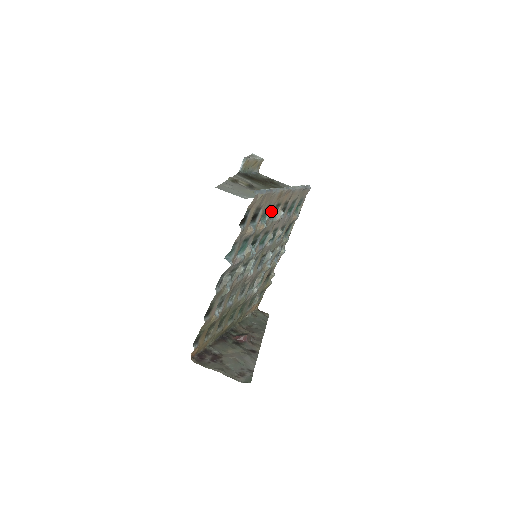
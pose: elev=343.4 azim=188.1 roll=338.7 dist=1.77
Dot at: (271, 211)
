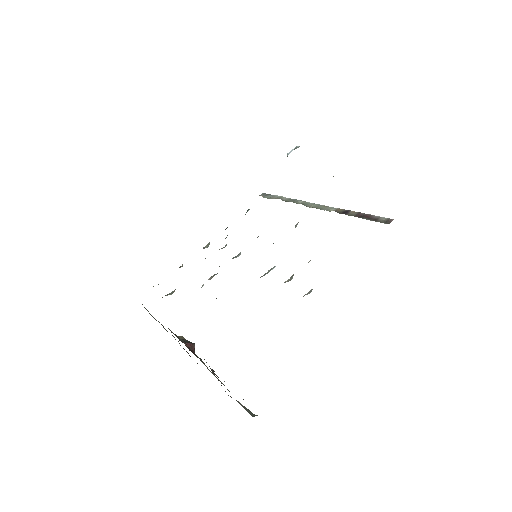
Dot at: occluded
